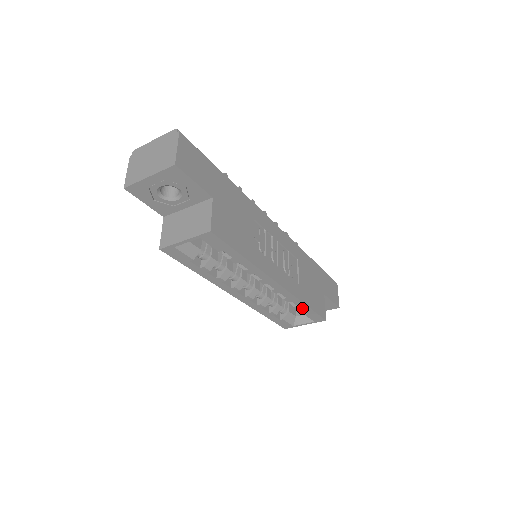
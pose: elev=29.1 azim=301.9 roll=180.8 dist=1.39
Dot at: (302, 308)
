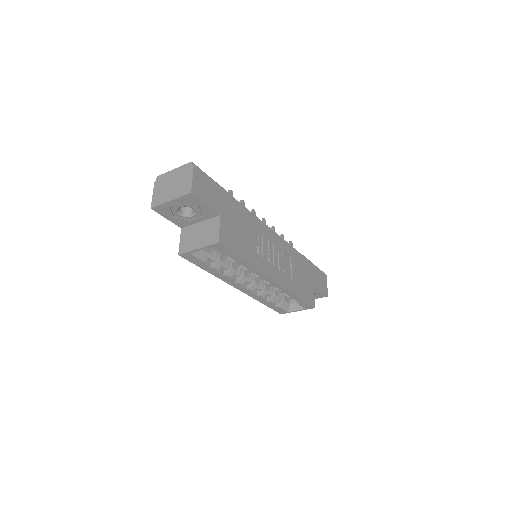
Dot at: (294, 298)
